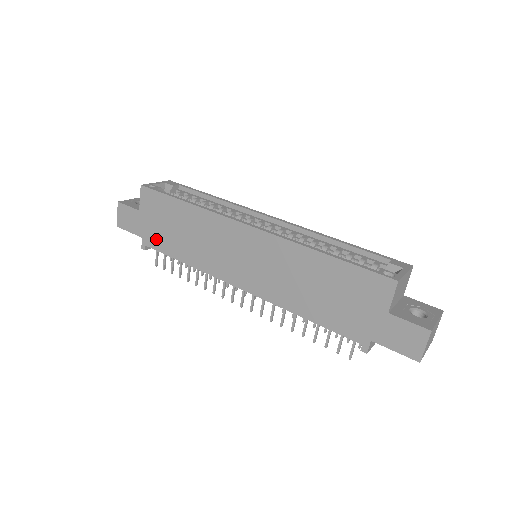
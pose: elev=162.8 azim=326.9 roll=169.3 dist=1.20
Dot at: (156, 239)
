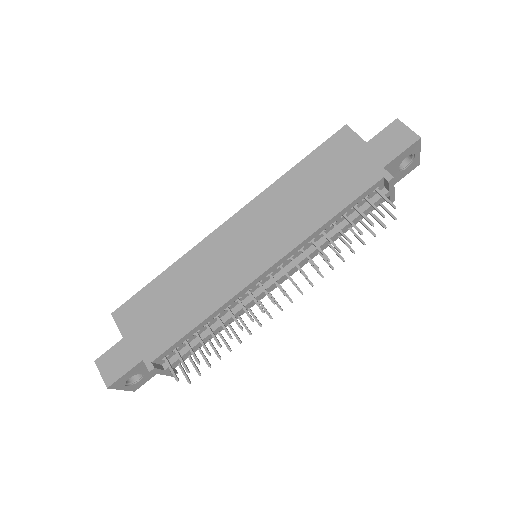
Dot at: (158, 340)
